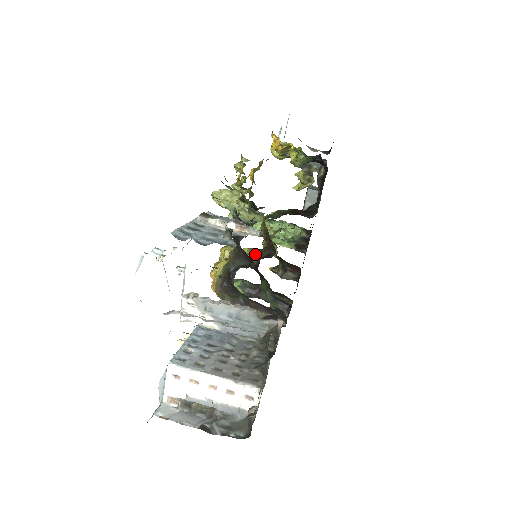
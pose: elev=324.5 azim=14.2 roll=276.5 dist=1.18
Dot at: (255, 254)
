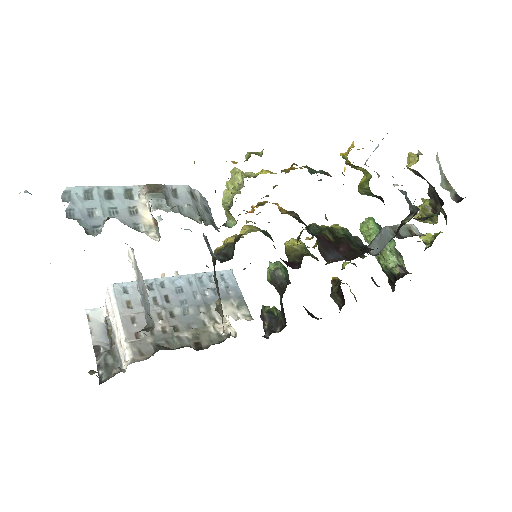
Dot at: (296, 253)
